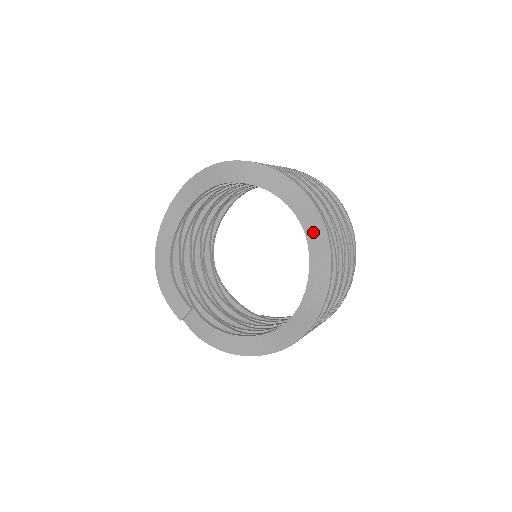
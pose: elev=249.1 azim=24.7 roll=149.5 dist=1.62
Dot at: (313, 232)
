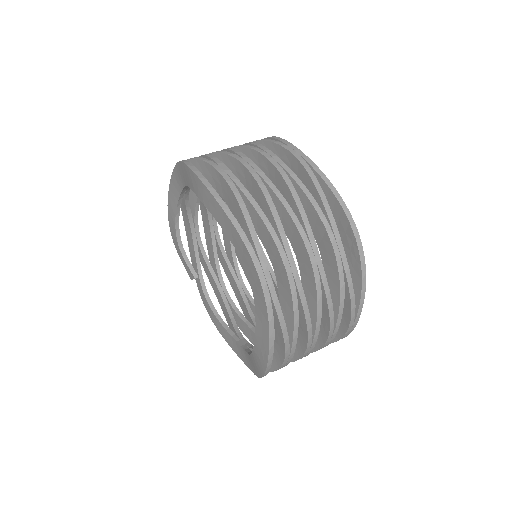
Dot at: (259, 307)
